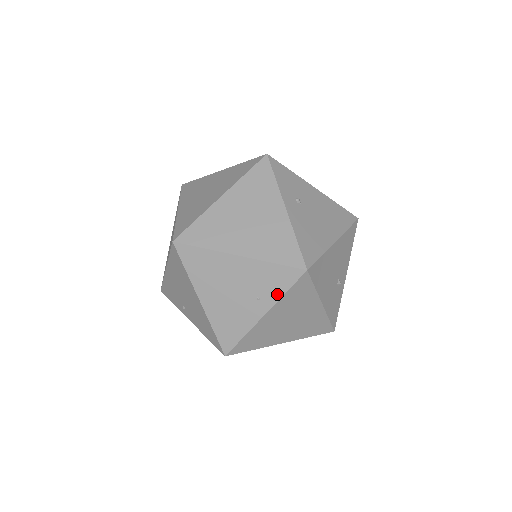
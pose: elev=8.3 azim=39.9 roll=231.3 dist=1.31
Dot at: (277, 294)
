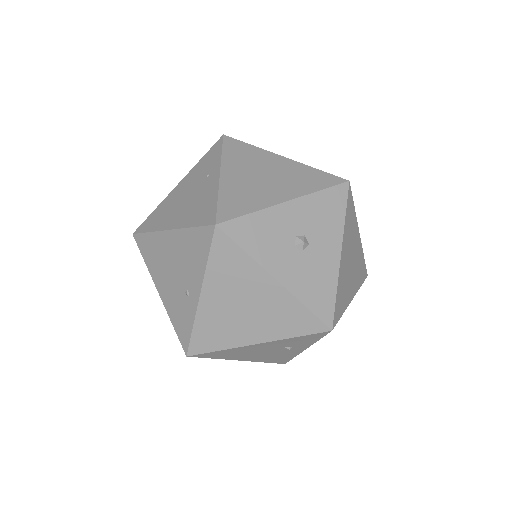
Dot at: (217, 160)
